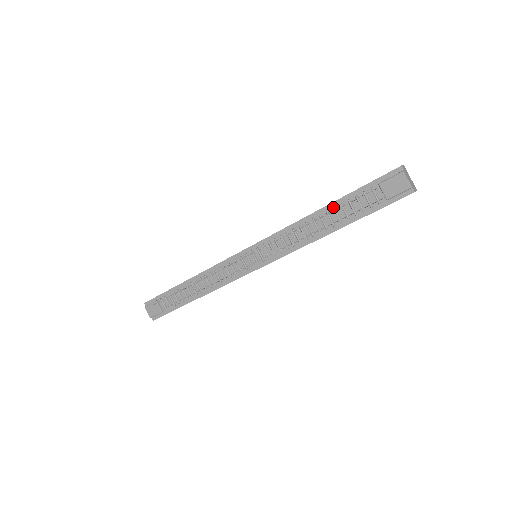
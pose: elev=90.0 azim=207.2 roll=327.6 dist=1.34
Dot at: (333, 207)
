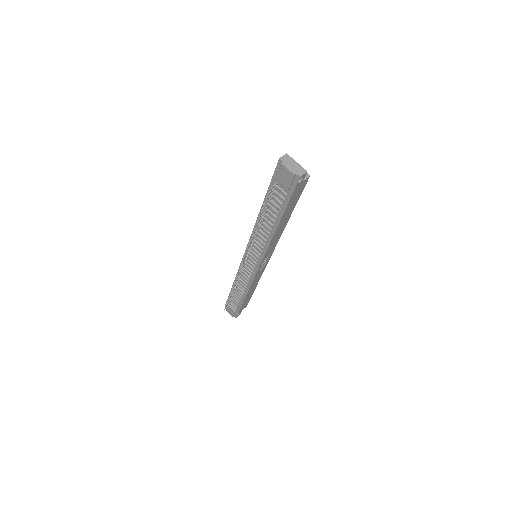
Dot at: occluded
